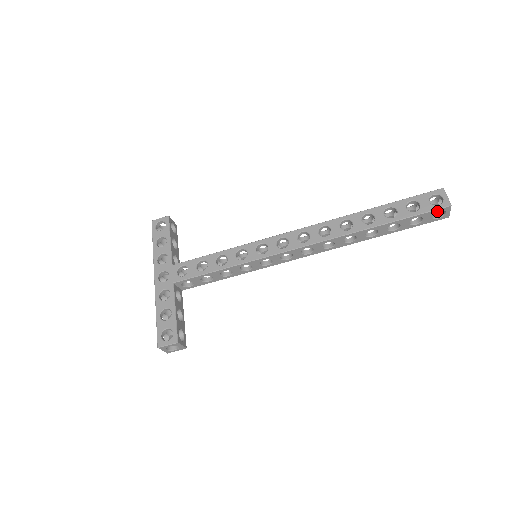
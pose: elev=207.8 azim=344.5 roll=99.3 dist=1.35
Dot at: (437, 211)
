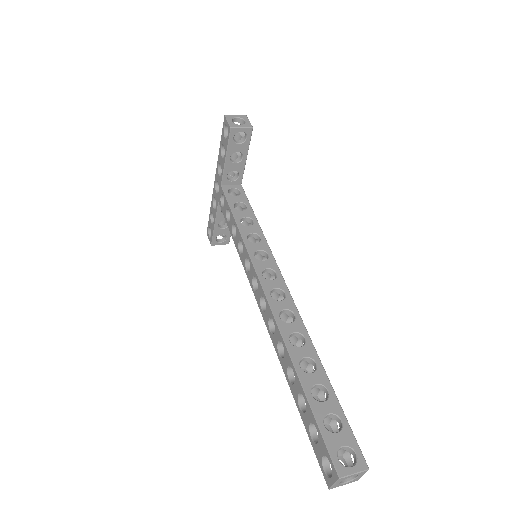
Dot at: (325, 467)
